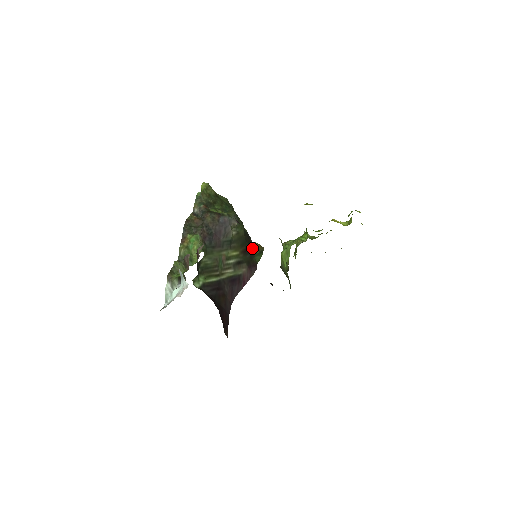
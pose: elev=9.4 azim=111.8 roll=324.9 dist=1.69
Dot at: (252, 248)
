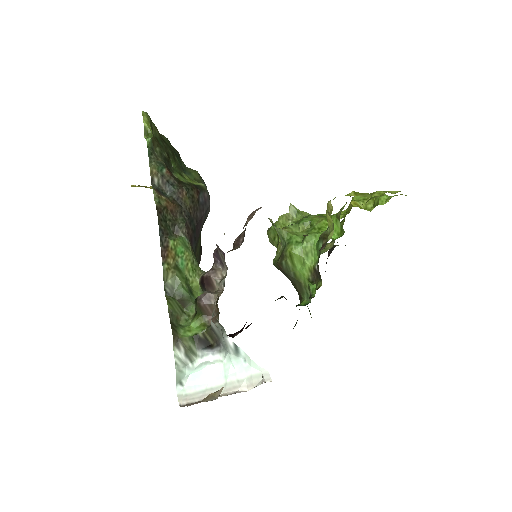
Dot at: occluded
